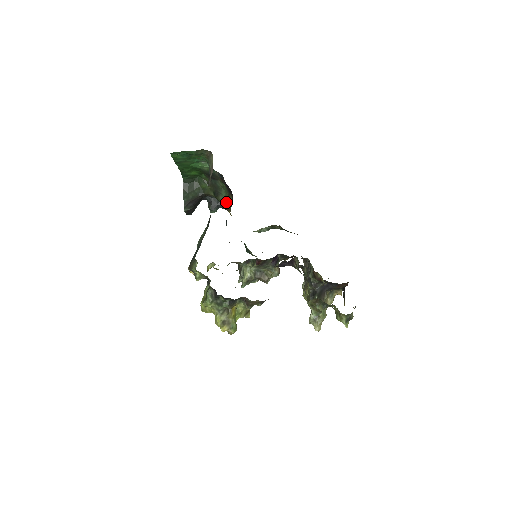
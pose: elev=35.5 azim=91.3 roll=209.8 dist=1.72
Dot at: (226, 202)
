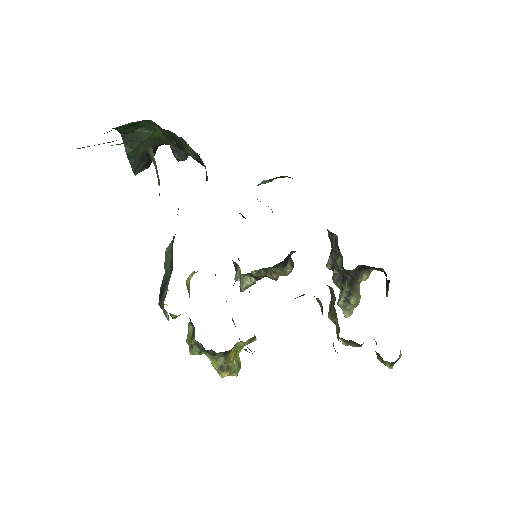
Dot at: (198, 160)
